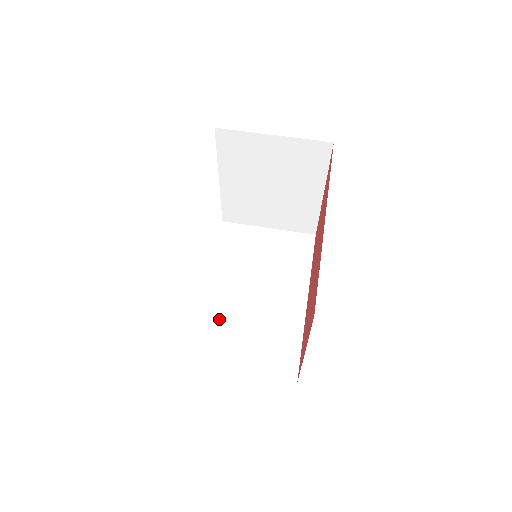
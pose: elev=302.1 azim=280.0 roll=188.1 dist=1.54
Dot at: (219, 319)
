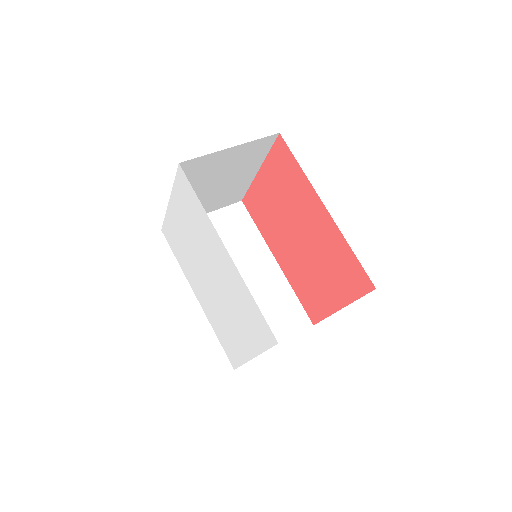
Dot at: occluded
